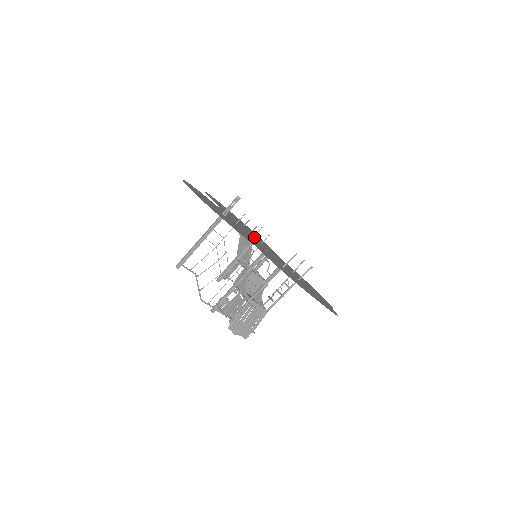
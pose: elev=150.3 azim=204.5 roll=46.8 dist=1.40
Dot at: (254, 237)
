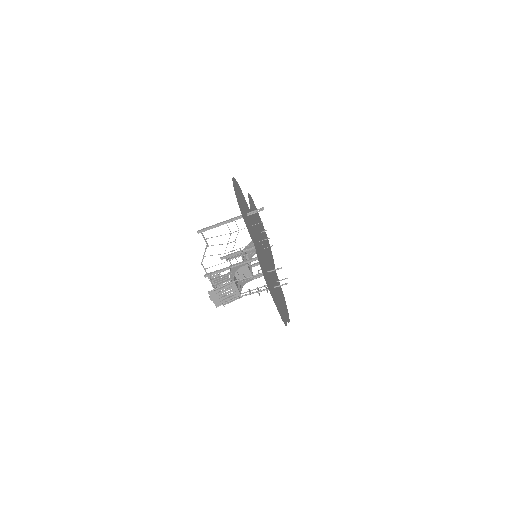
Dot at: (263, 243)
